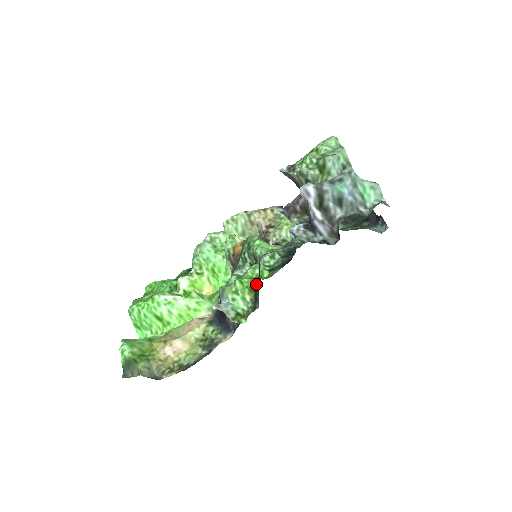
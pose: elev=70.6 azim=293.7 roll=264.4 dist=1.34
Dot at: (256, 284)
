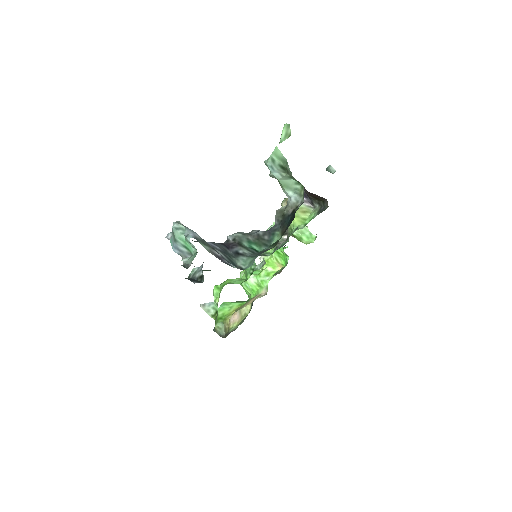
Dot at: occluded
